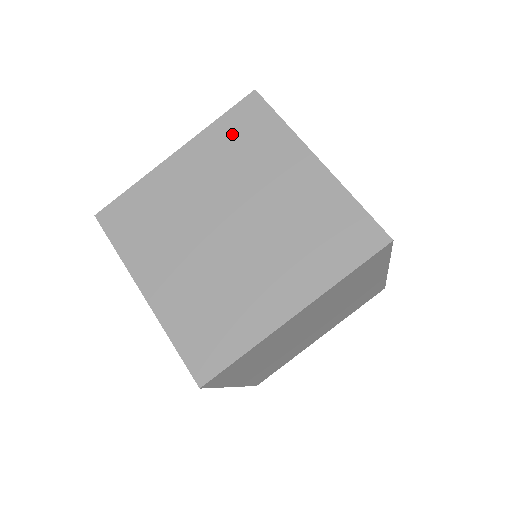
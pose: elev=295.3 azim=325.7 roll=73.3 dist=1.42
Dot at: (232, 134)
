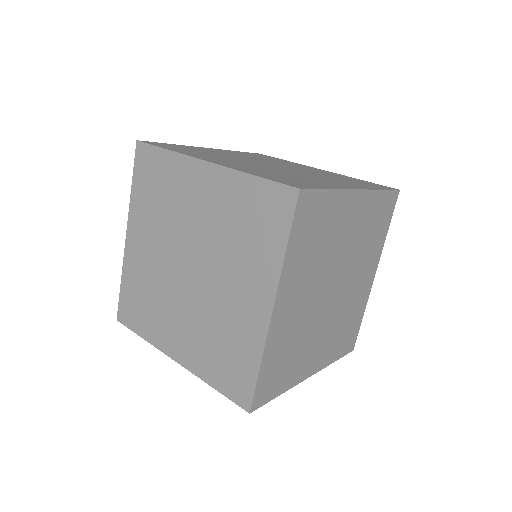
Dot at: (248, 205)
